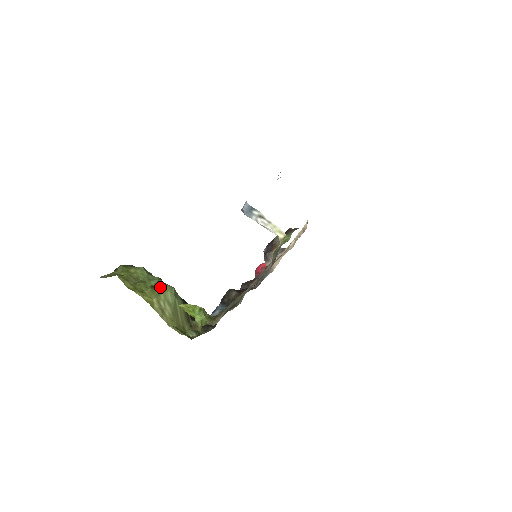
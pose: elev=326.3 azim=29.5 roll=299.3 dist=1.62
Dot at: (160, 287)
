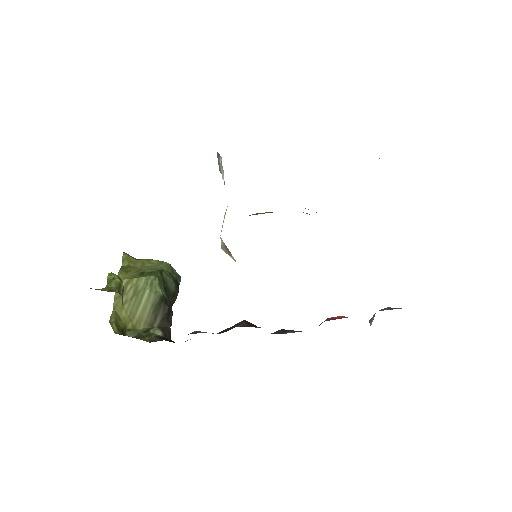
Dot at: (147, 274)
